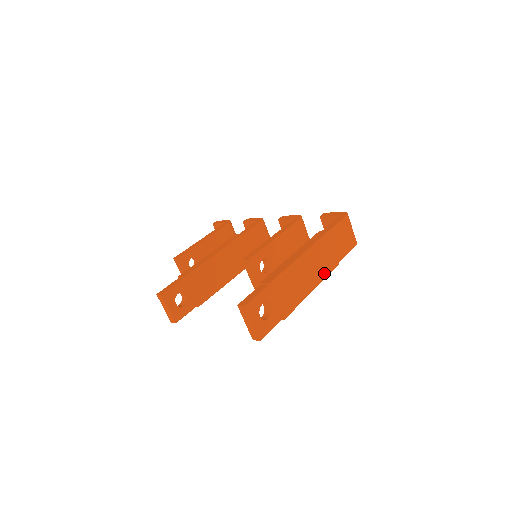
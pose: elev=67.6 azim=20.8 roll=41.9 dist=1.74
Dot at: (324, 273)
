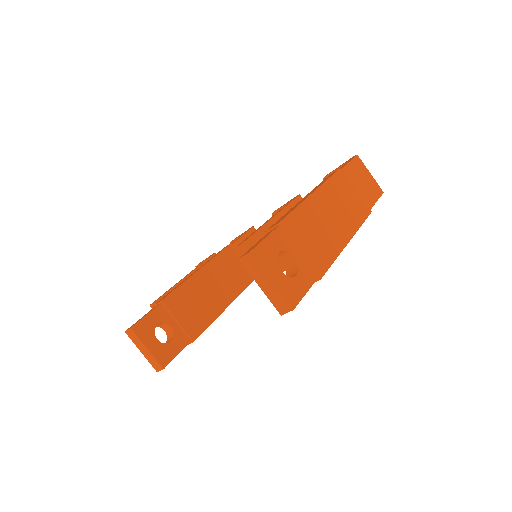
Dot at: (355, 220)
